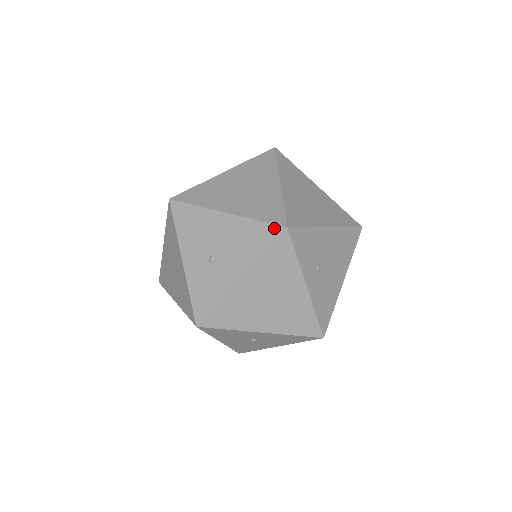
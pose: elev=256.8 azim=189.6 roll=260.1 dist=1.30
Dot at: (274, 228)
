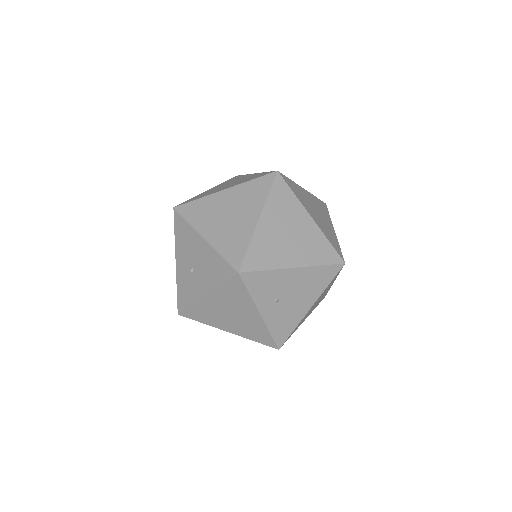
Dot at: (230, 268)
